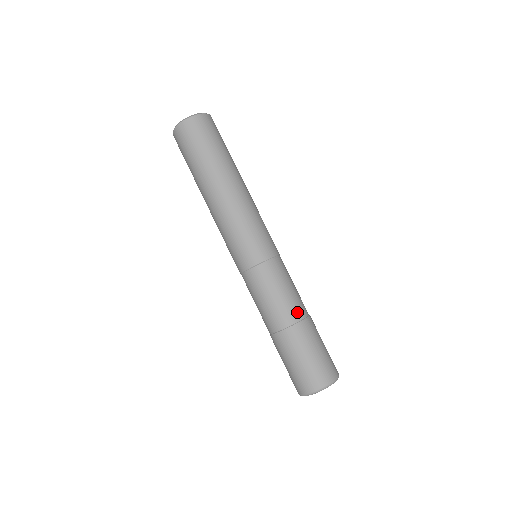
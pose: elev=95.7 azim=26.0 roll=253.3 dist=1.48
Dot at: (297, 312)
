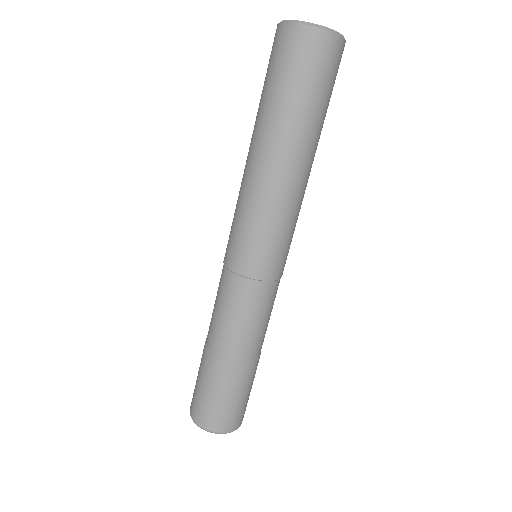
Dot at: (223, 347)
